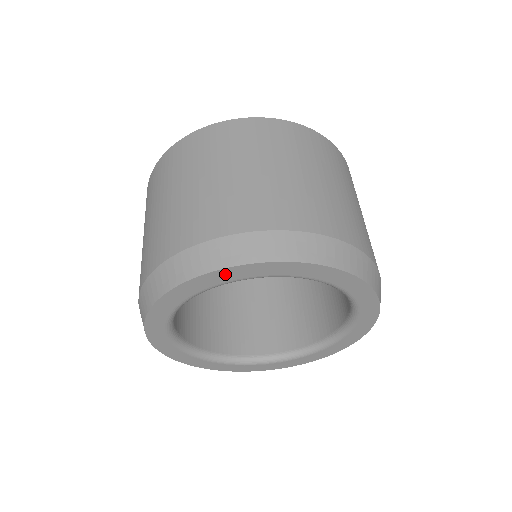
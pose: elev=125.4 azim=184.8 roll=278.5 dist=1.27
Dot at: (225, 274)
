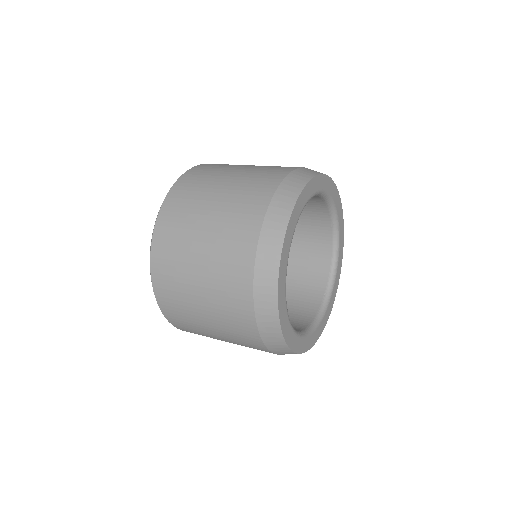
Dot at: (320, 180)
